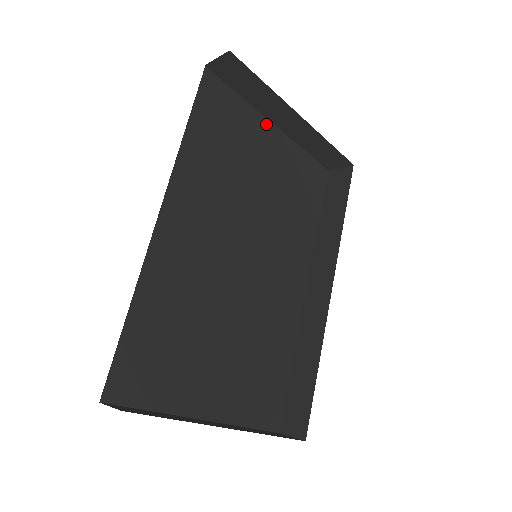
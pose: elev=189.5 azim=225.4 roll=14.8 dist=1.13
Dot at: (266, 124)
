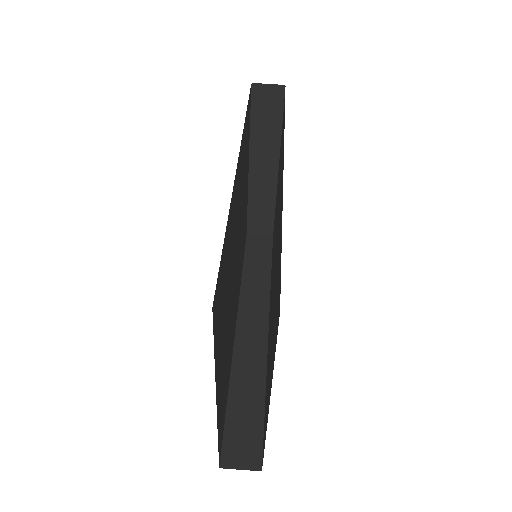
Dot at: (248, 162)
